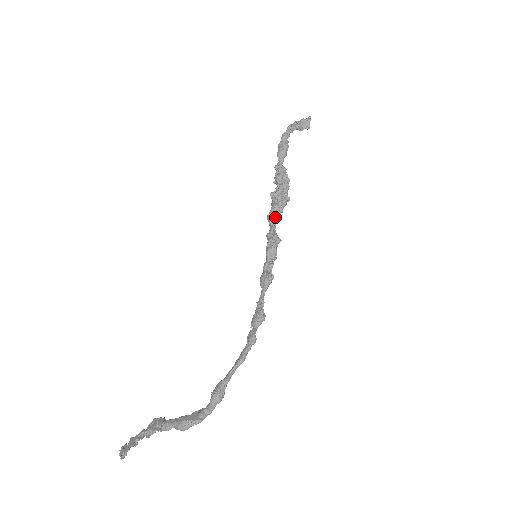
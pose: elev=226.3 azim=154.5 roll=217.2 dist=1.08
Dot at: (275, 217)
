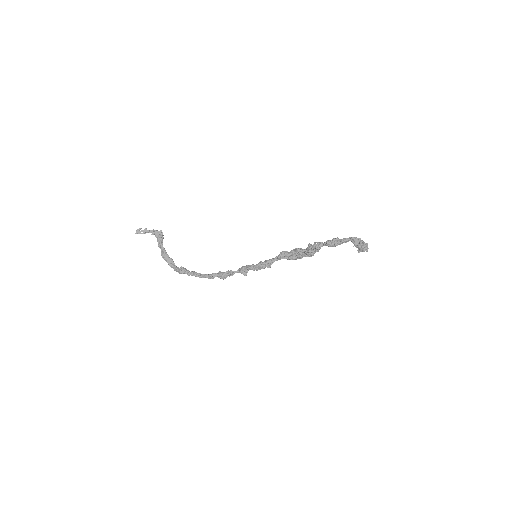
Dot at: occluded
